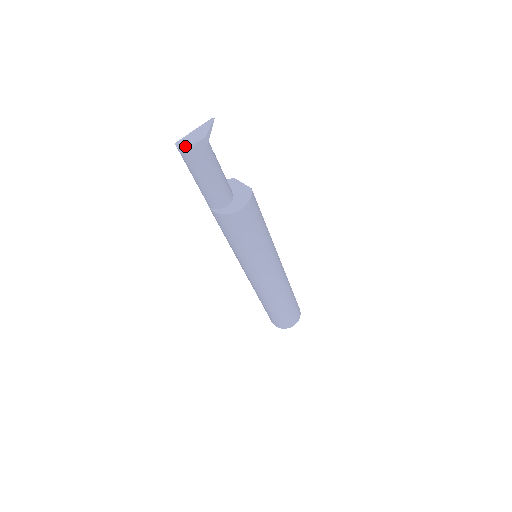
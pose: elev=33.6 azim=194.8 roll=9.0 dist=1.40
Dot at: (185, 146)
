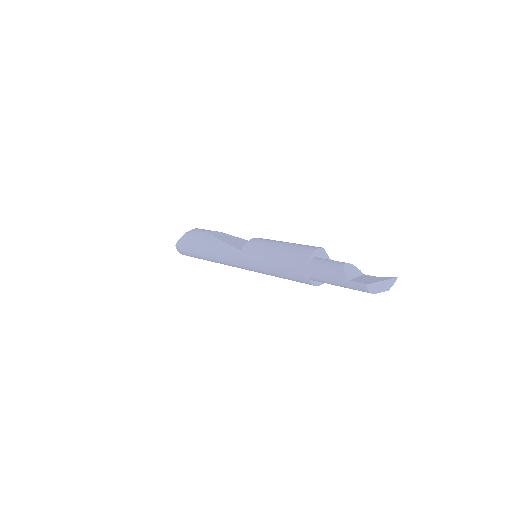
Dot at: (374, 291)
